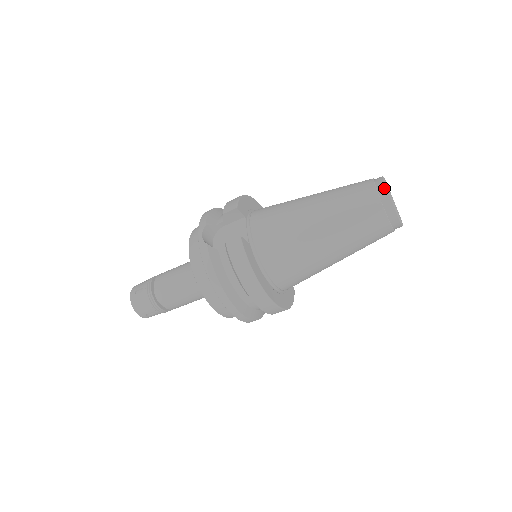
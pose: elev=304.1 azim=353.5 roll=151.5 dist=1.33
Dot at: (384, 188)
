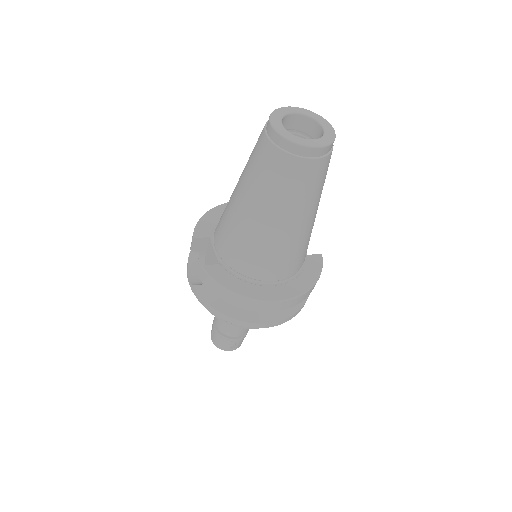
Dot at: (271, 130)
